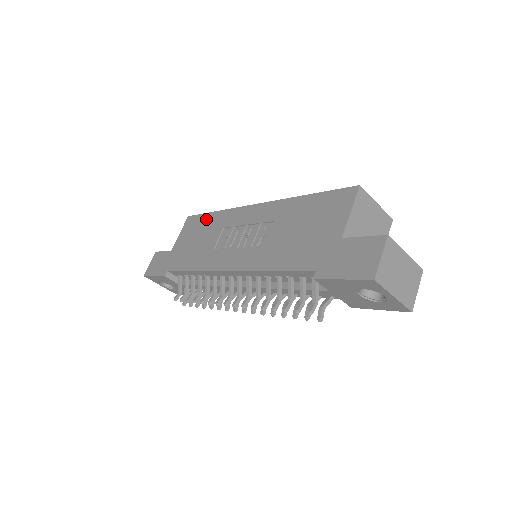
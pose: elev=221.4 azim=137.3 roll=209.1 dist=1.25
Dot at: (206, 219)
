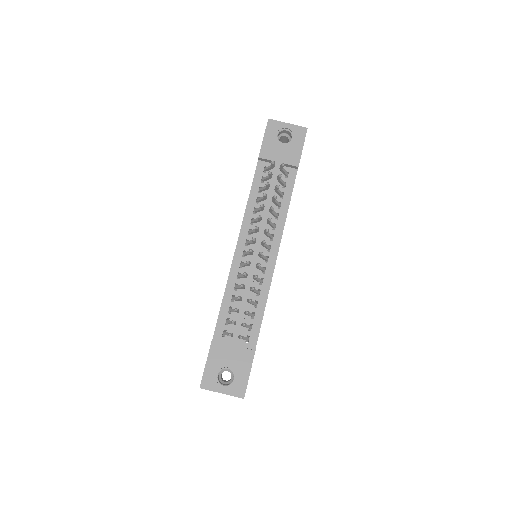
Dot at: occluded
